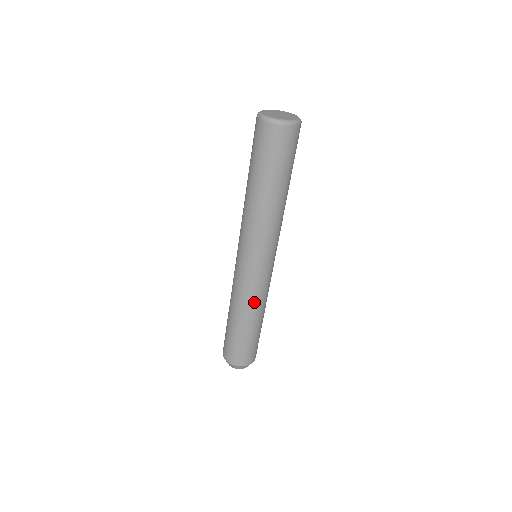
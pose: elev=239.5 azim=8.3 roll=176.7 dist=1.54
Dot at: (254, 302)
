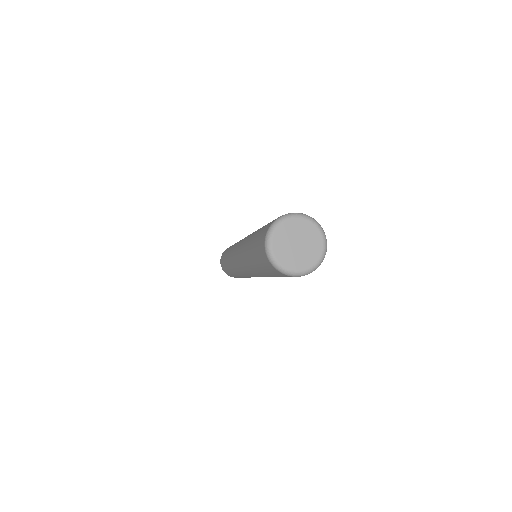
Dot at: occluded
